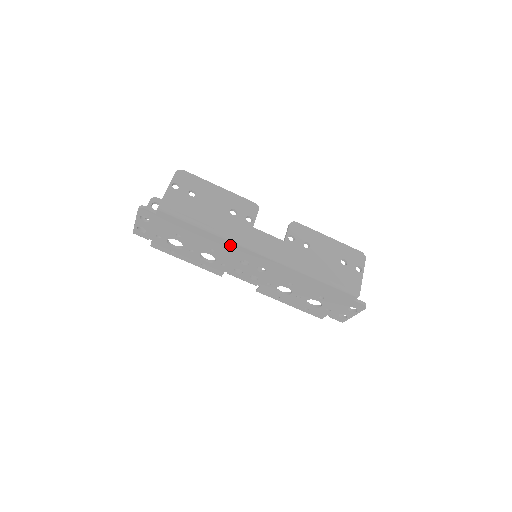
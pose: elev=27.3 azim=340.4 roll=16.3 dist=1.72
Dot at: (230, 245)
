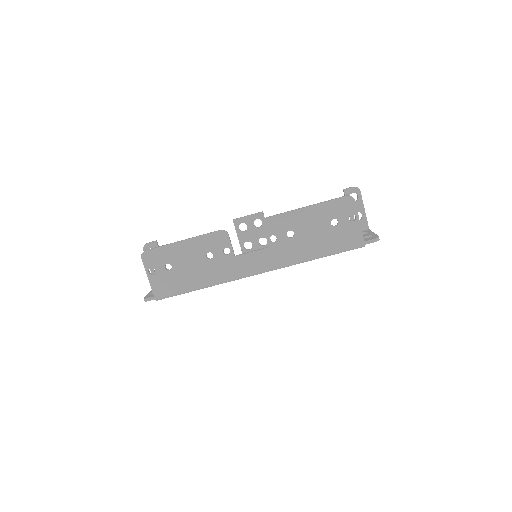
Dot at: occluded
